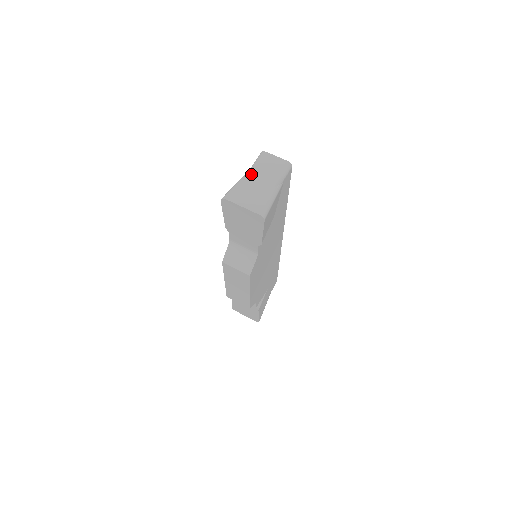
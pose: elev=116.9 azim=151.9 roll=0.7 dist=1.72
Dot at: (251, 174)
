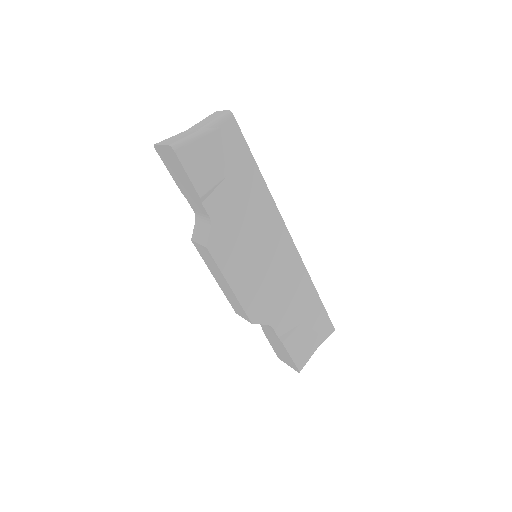
Dot at: (191, 127)
